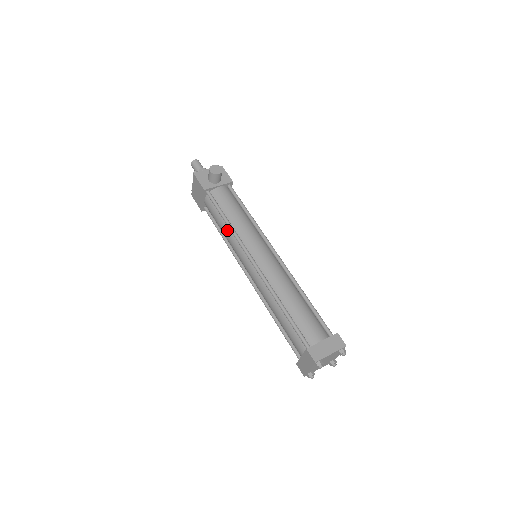
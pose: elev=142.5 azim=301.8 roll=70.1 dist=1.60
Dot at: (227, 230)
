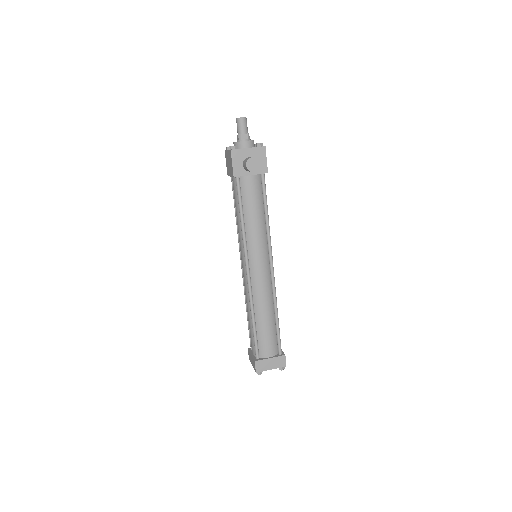
Dot at: (240, 225)
